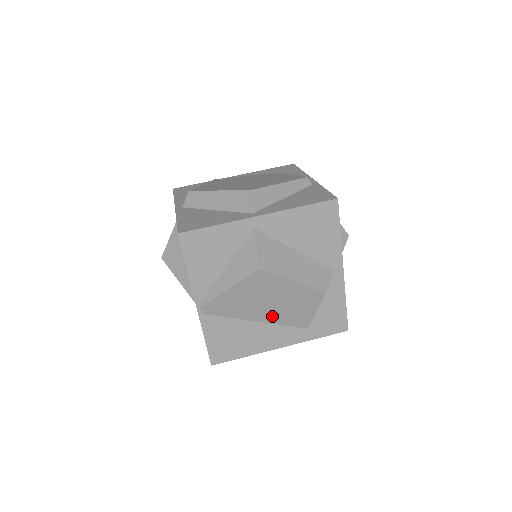
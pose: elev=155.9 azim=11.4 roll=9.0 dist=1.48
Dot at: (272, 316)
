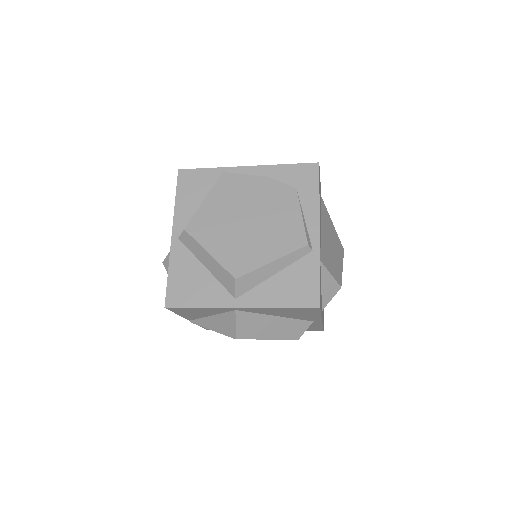
Dot at: occluded
